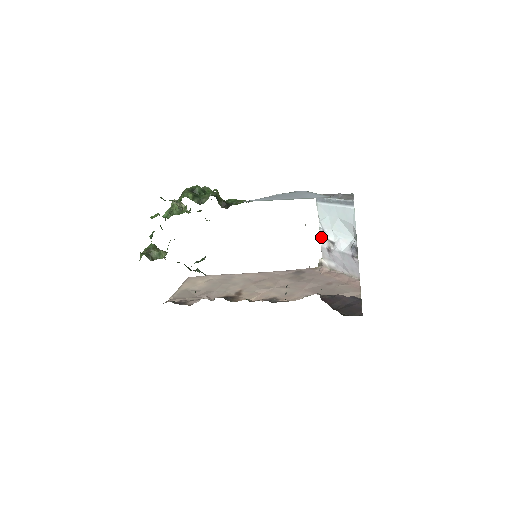
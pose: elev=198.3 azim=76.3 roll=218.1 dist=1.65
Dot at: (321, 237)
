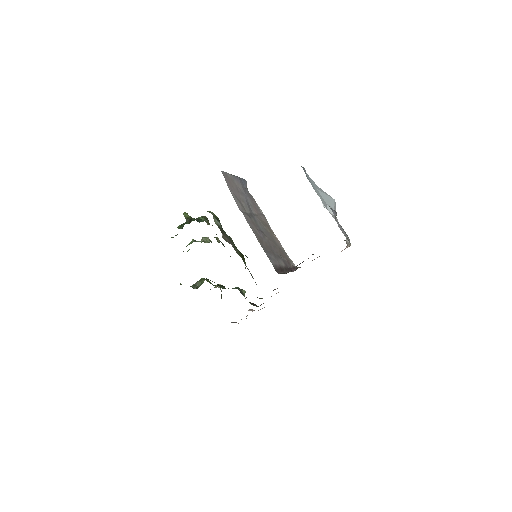
Dot at: occluded
